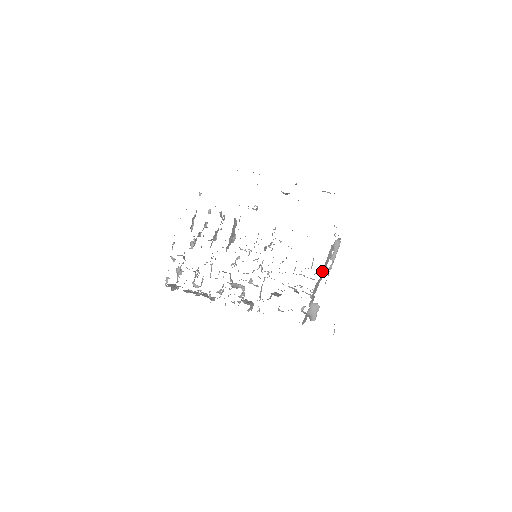
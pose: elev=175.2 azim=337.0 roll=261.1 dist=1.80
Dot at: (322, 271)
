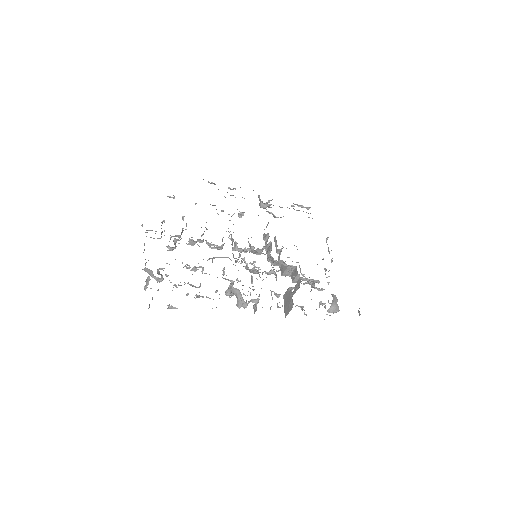
Dot at: occluded
